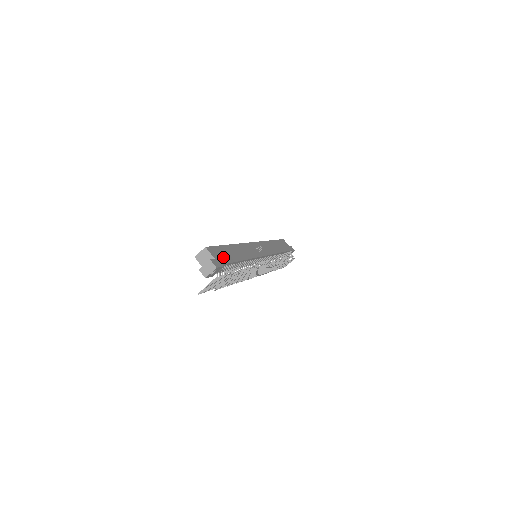
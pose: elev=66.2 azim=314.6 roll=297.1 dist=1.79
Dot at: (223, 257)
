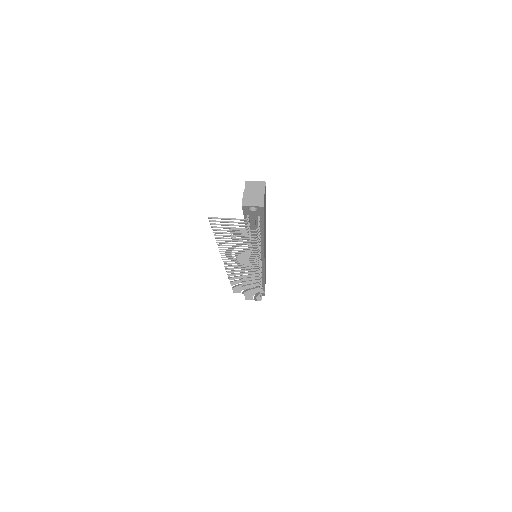
Dot at: occluded
